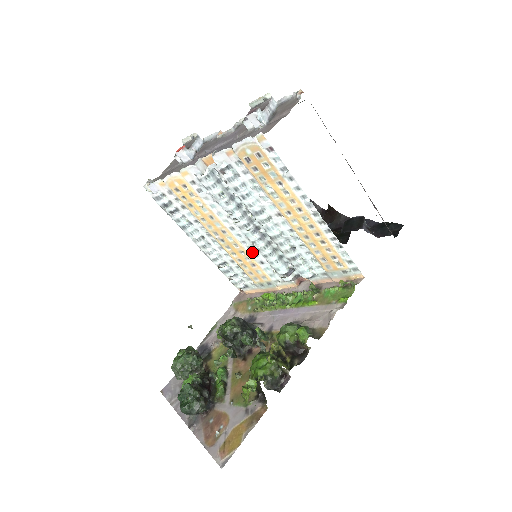
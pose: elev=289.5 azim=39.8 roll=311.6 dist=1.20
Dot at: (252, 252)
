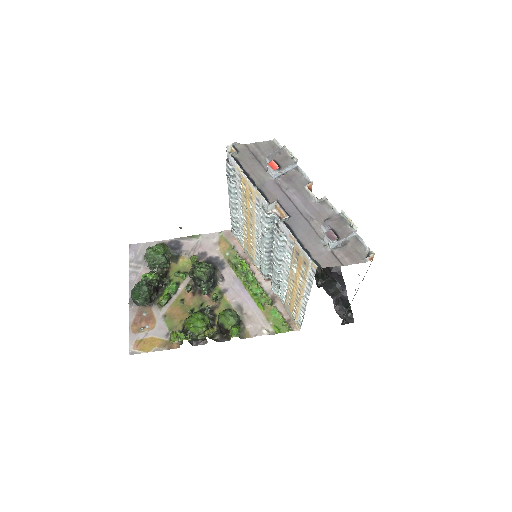
Dot at: (257, 247)
